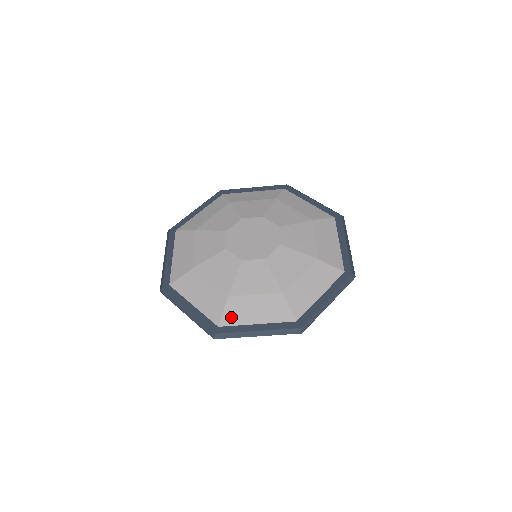
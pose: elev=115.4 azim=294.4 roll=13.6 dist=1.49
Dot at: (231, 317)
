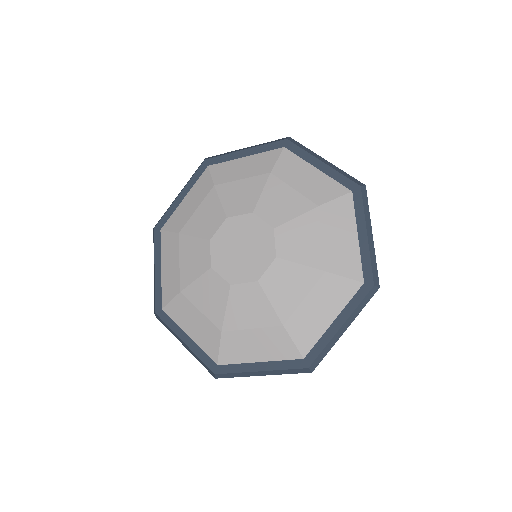
Dot at: (229, 355)
